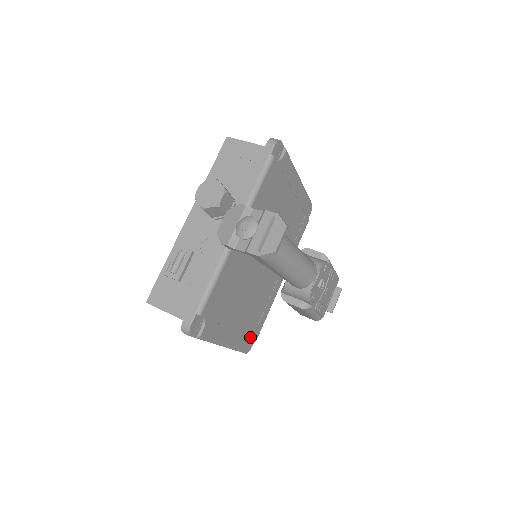
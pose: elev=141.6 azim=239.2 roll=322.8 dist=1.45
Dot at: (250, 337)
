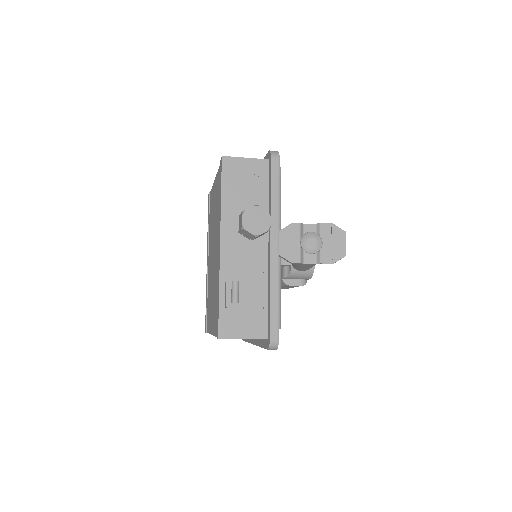
Dot at: occluded
